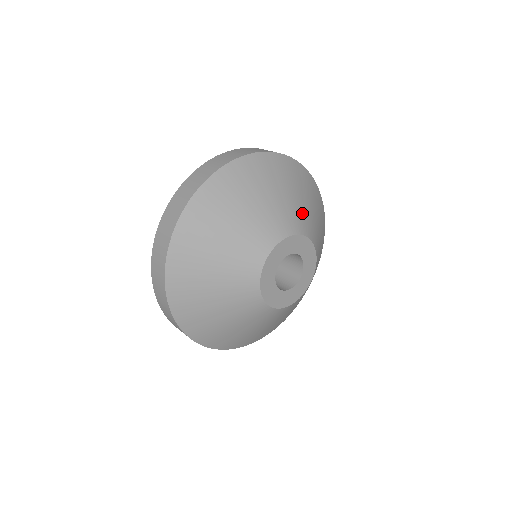
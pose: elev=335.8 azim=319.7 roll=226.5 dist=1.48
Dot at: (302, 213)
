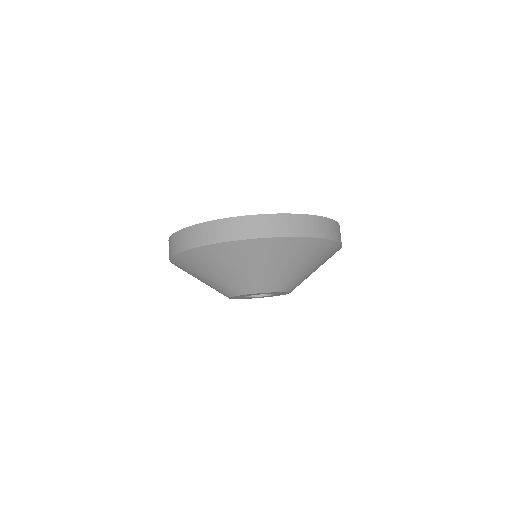
Dot at: (303, 278)
